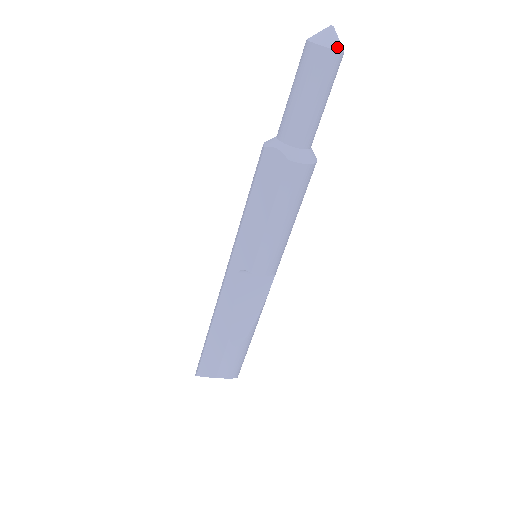
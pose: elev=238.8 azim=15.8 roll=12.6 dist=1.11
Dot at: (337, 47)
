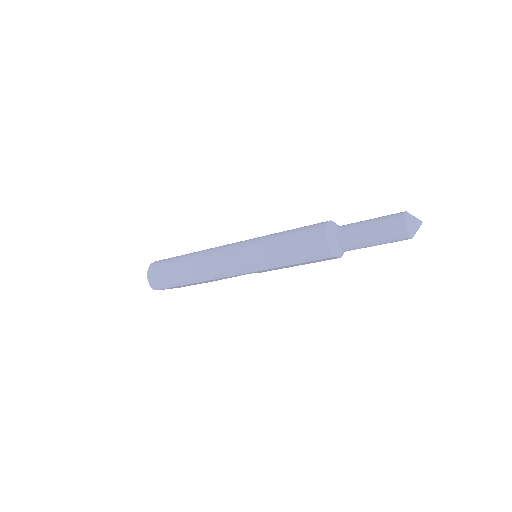
Dot at: occluded
